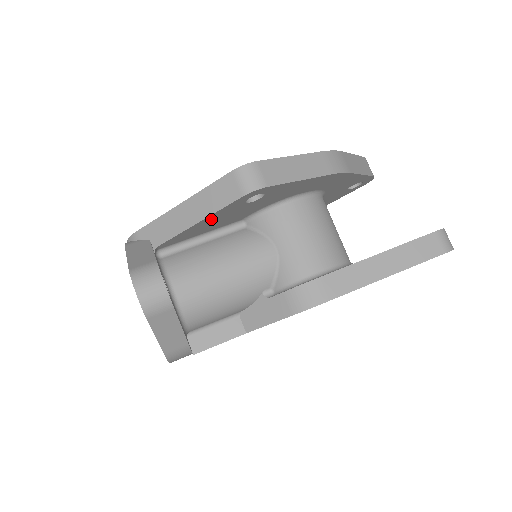
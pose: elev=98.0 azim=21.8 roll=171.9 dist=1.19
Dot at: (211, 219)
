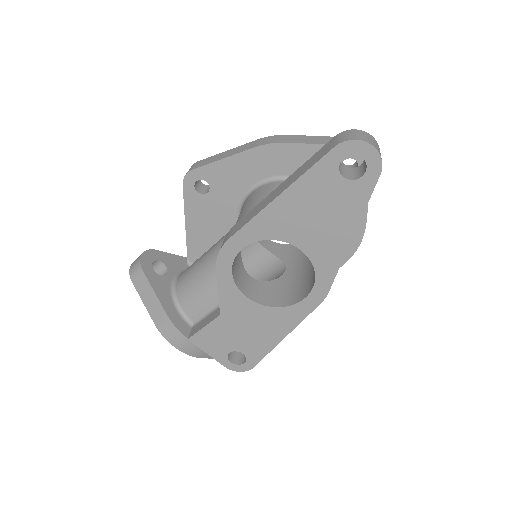
Dot at: (194, 219)
